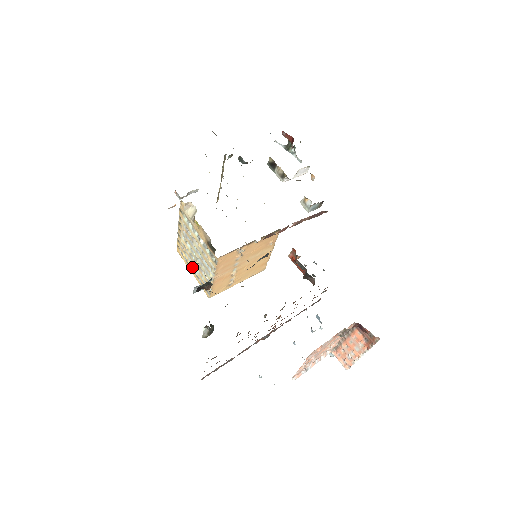
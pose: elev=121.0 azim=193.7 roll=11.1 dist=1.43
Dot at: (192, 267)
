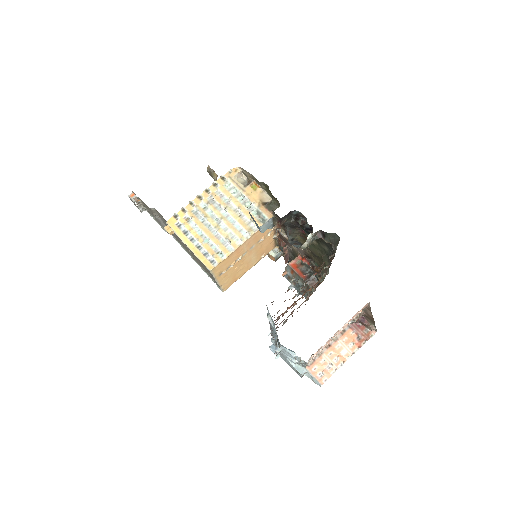
Dot at: (196, 236)
